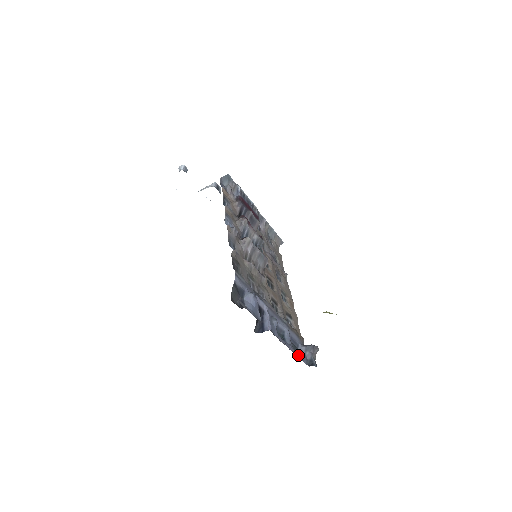
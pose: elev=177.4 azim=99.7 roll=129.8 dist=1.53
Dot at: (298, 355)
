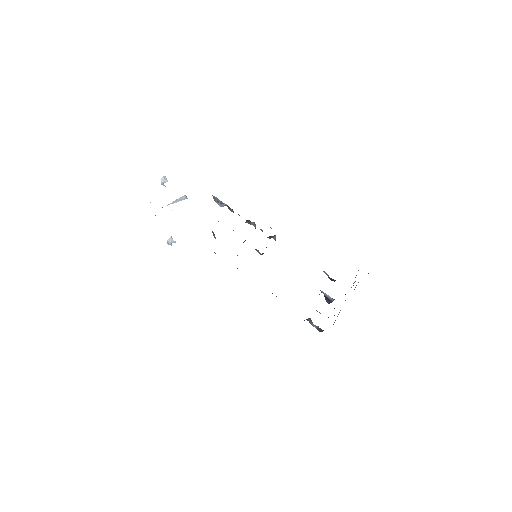
Dot at: occluded
